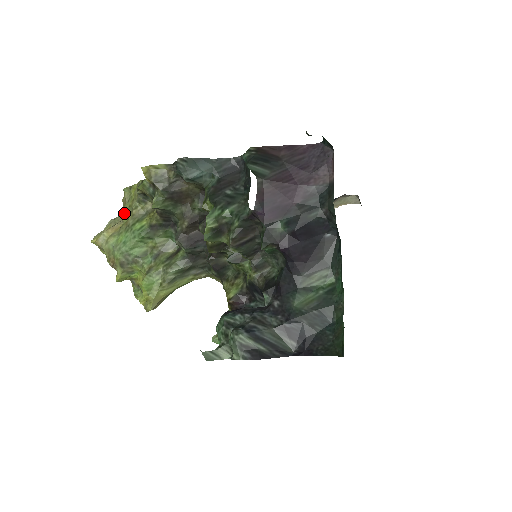
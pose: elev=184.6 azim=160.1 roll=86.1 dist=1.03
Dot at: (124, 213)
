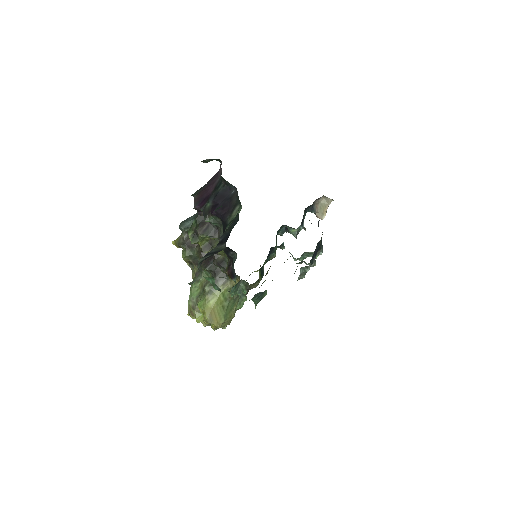
Dot at: occluded
